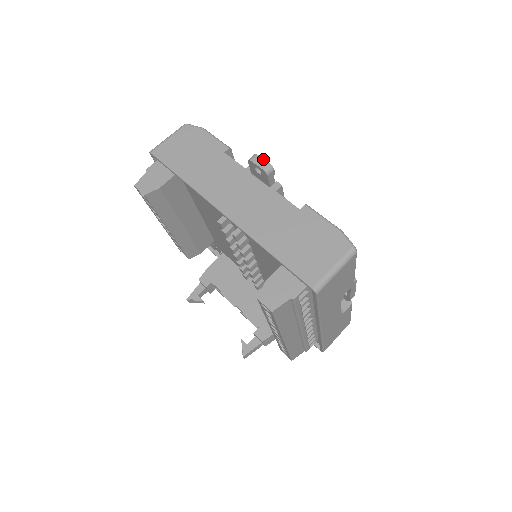
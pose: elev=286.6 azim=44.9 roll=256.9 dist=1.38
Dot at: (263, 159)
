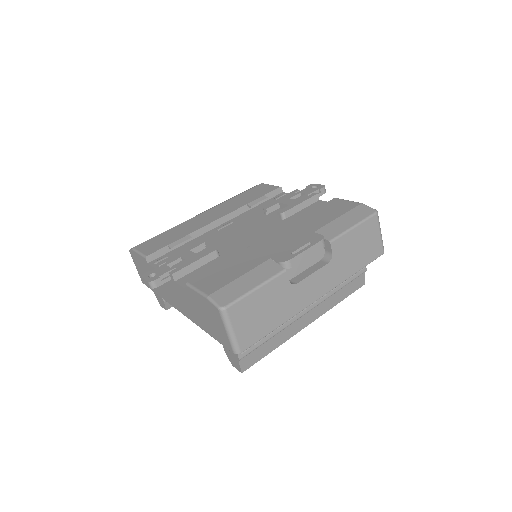
Dot at: (145, 280)
